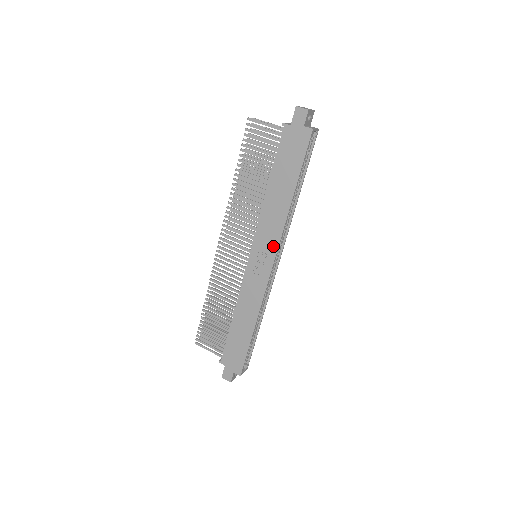
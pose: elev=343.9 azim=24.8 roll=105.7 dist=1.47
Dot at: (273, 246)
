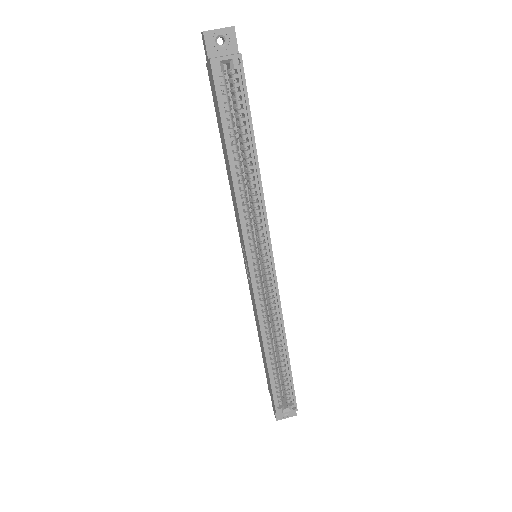
Dot at: (243, 242)
